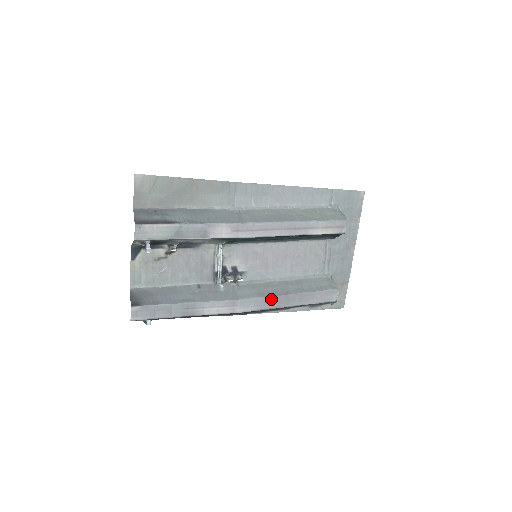
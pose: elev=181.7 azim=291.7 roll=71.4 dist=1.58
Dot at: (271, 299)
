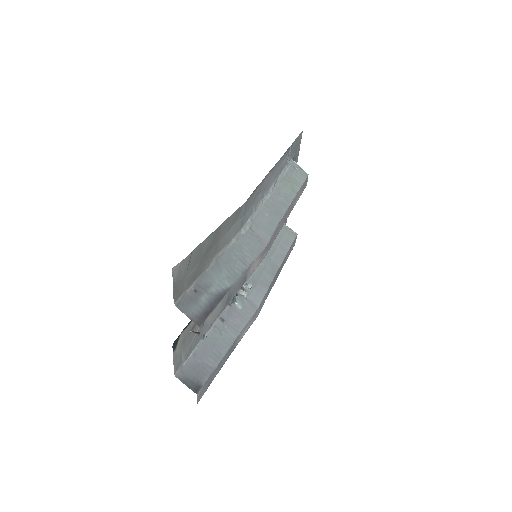
Dot at: (271, 284)
